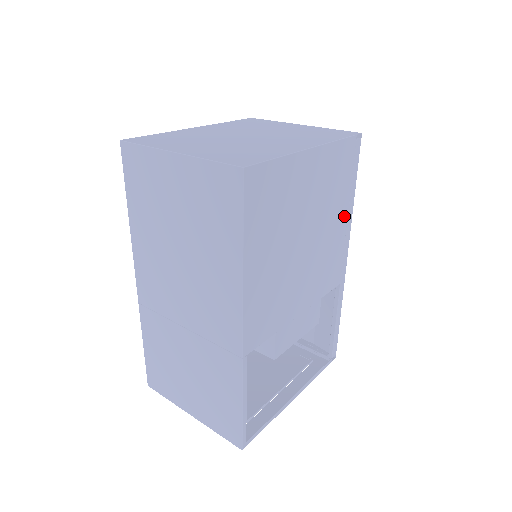
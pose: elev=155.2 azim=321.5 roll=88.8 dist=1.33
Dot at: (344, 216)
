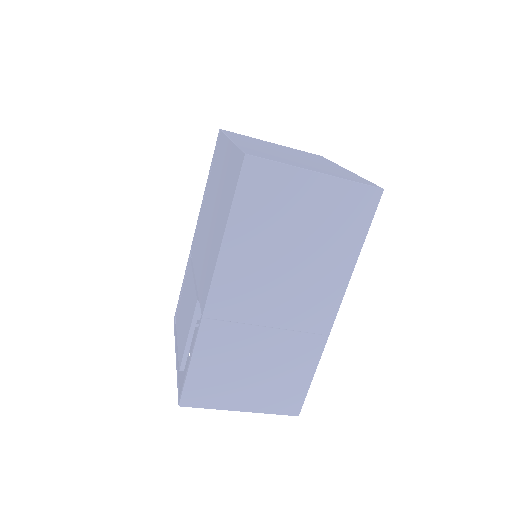
Dot at: occluded
